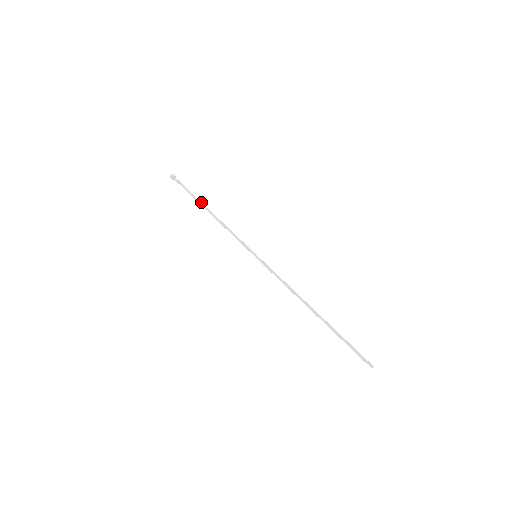
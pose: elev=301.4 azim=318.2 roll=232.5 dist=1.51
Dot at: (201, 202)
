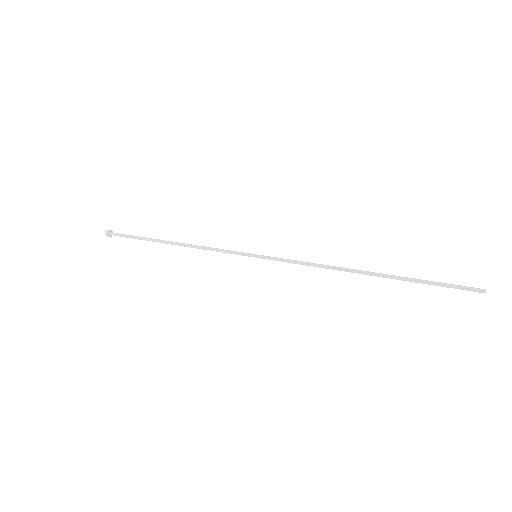
Dot at: (157, 240)
